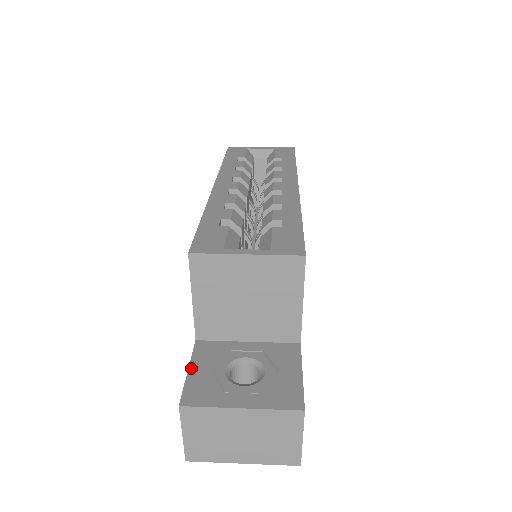
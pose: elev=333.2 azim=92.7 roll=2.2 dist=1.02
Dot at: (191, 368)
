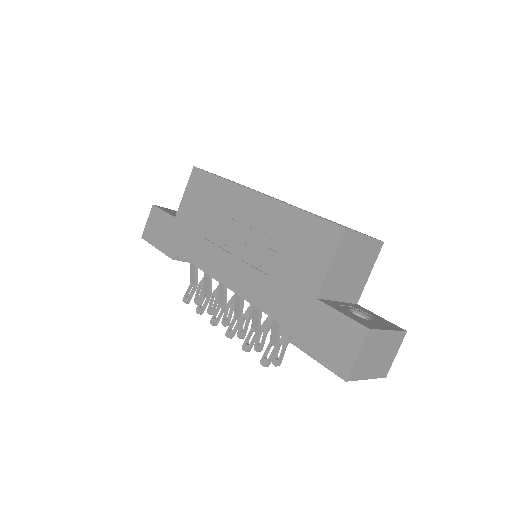
Dot at: (341, 312)
